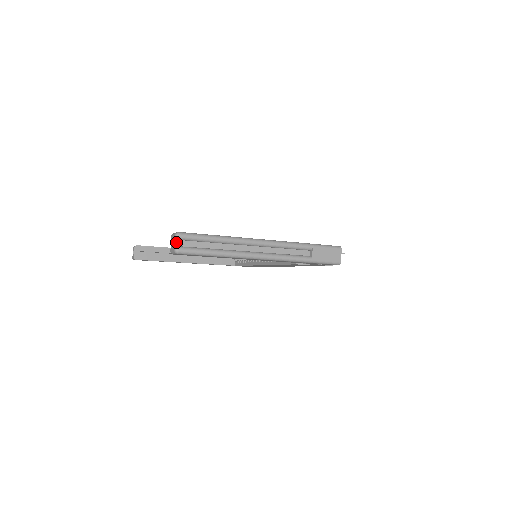
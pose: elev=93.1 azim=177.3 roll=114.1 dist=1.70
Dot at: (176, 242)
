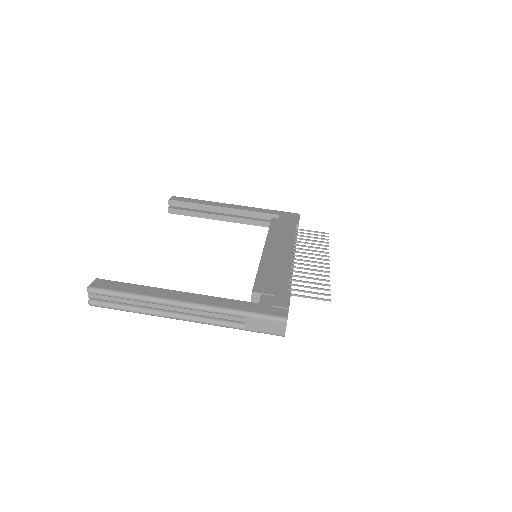
Dot at: (90, 294)
